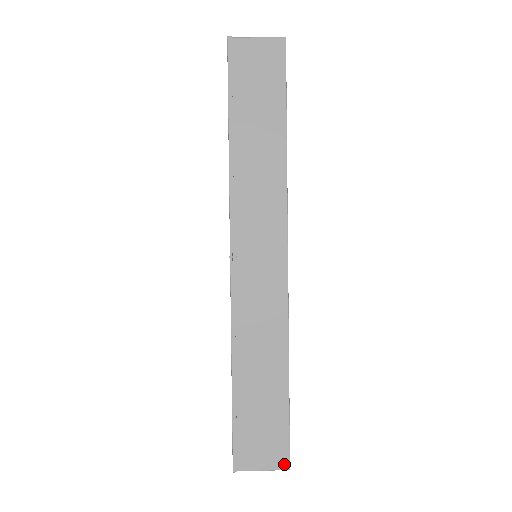
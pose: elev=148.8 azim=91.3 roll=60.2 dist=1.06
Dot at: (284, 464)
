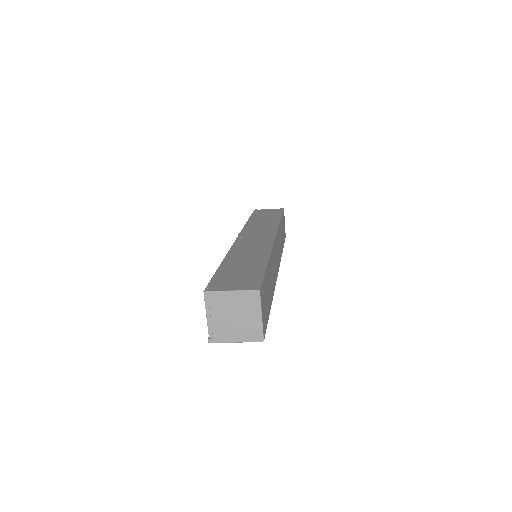
Dot at: (255, 288)
